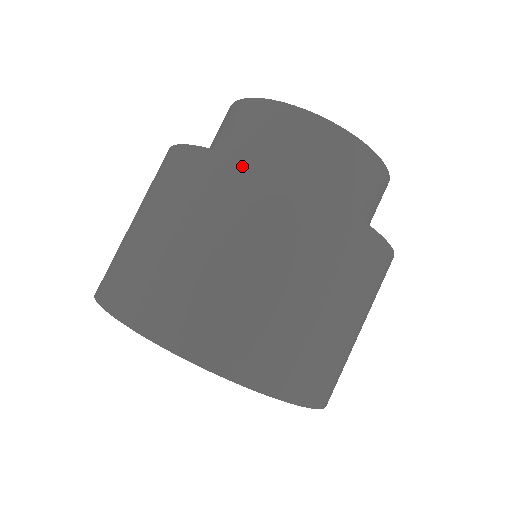
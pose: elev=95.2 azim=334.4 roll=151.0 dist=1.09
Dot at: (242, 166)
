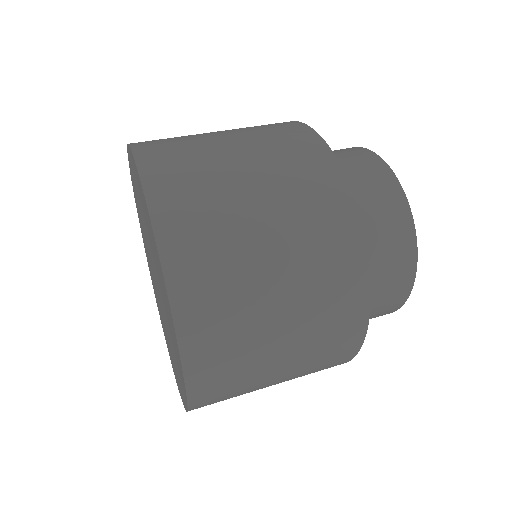
Dot at: occluded
